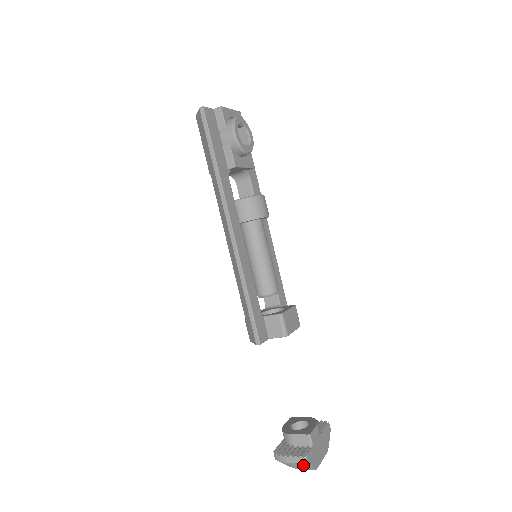
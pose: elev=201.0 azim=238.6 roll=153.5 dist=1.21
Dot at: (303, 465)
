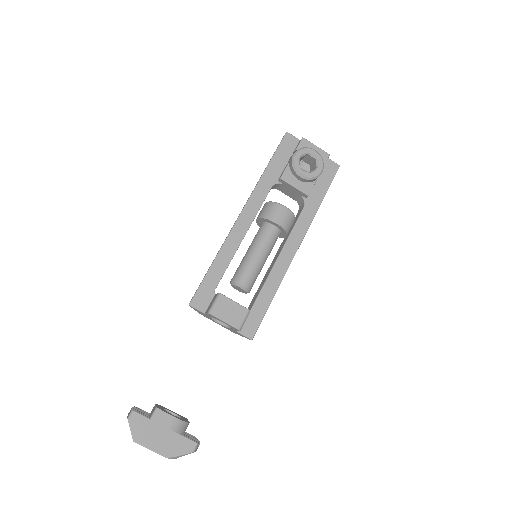
Dot at: (129, 423)
